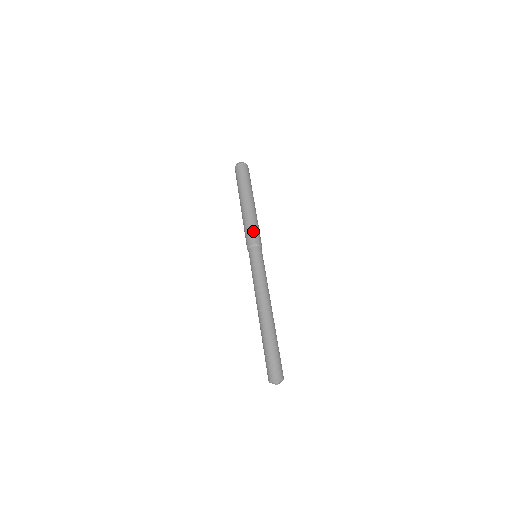
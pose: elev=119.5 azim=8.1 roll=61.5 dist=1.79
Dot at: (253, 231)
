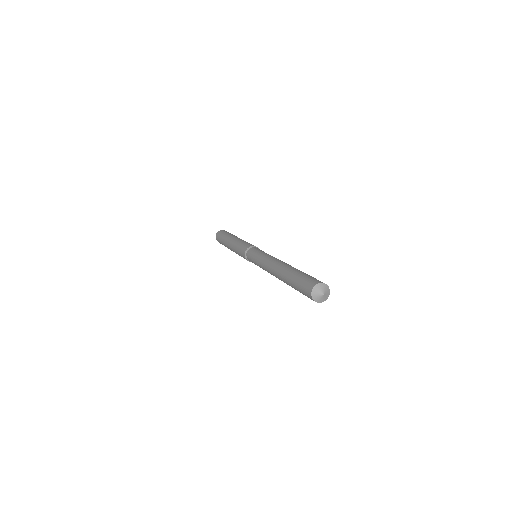
Dot at: occluded
